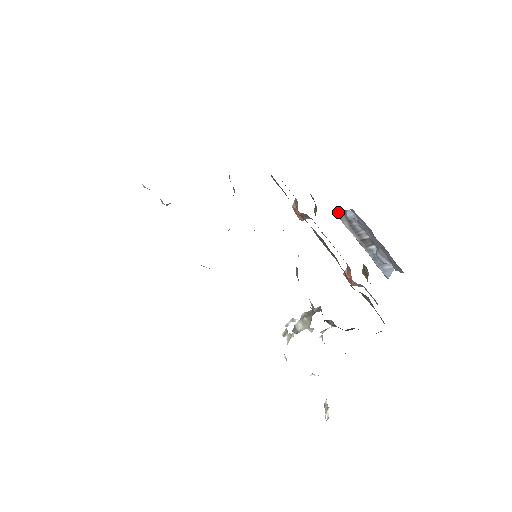
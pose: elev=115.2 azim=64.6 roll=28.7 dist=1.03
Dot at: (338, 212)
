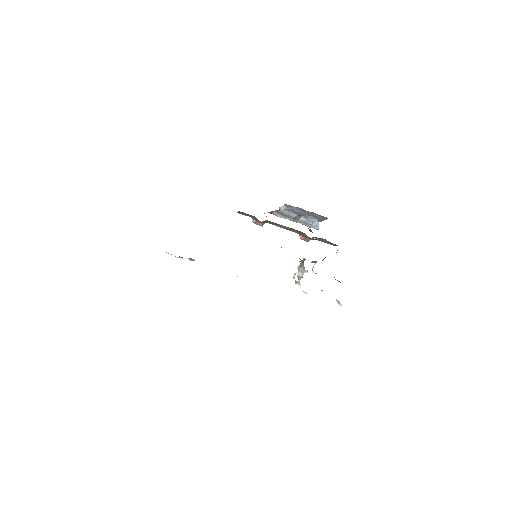
Dot at: (272, 212)
